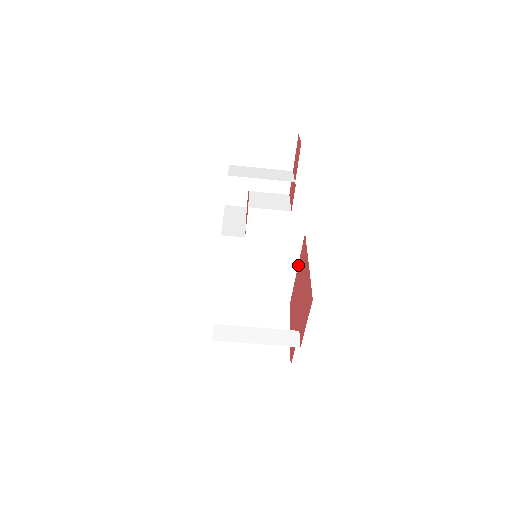
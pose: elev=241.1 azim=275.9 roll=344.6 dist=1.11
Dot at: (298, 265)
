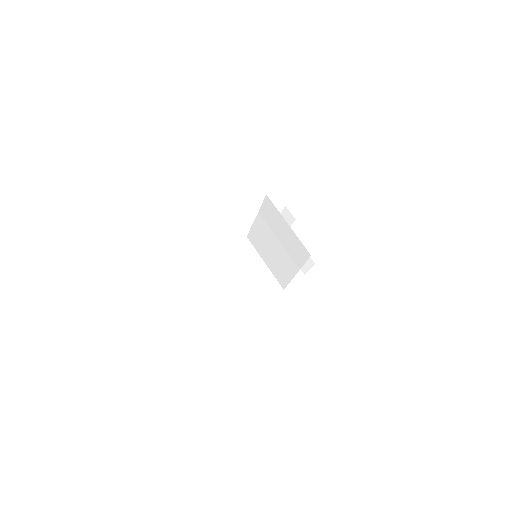
Dot at: occluded
